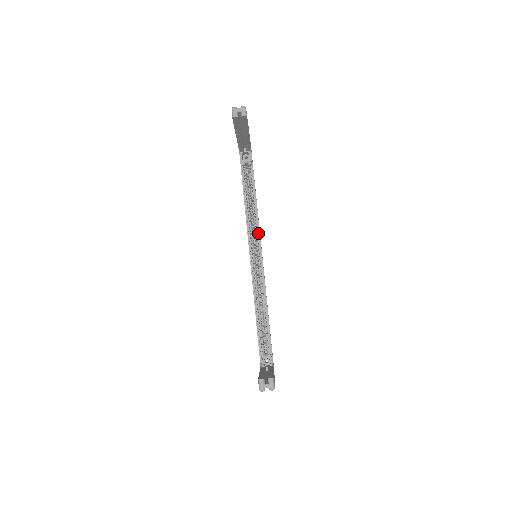
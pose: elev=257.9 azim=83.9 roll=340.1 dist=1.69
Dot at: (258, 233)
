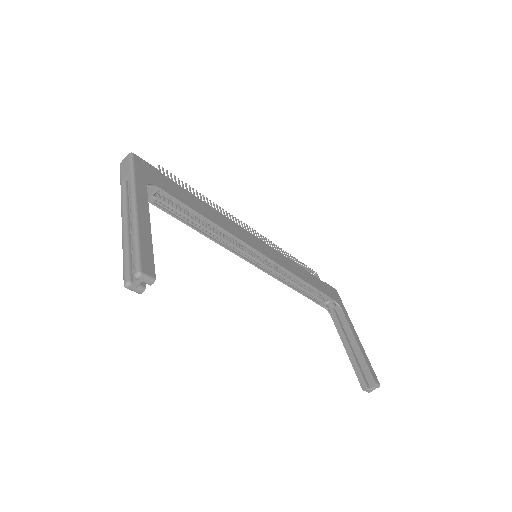
Dot at: (241, 242)
